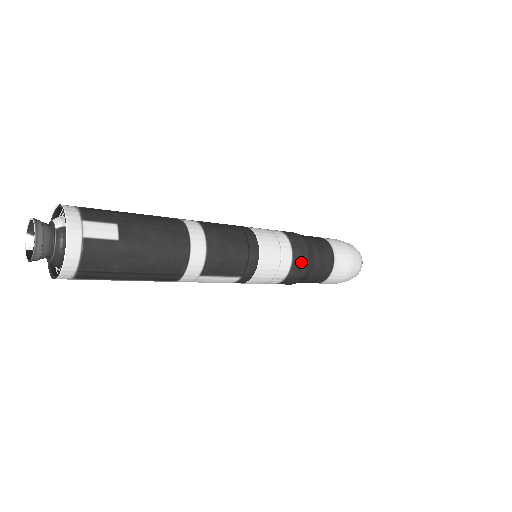
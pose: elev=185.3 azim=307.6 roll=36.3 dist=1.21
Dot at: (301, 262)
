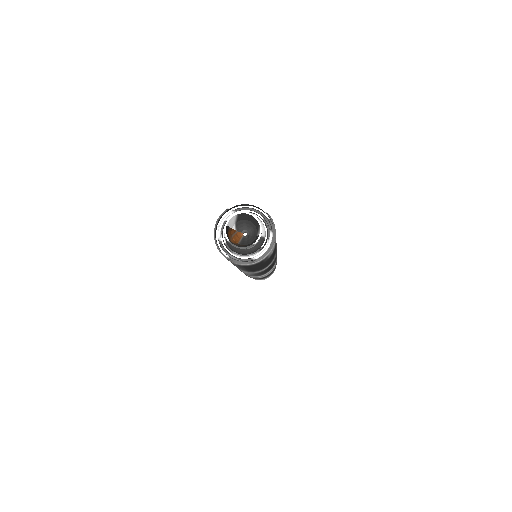
Dot at: occluded
